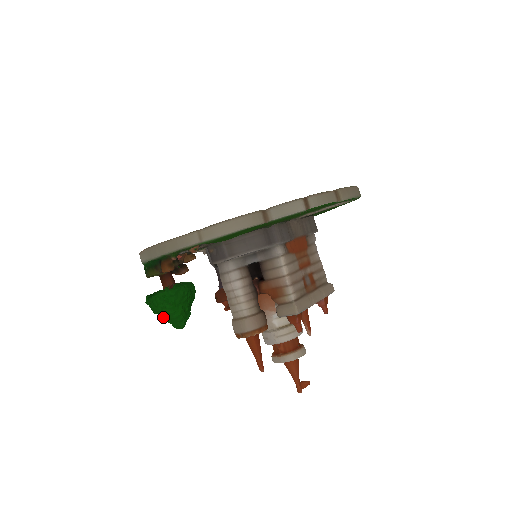
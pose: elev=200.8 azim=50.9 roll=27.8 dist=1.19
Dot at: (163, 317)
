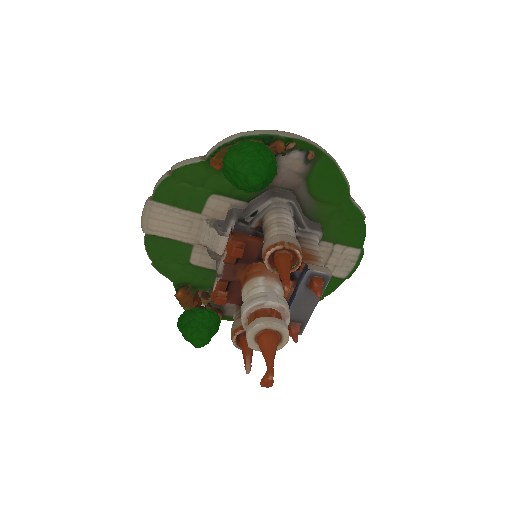
Dot at: (253, 160)
